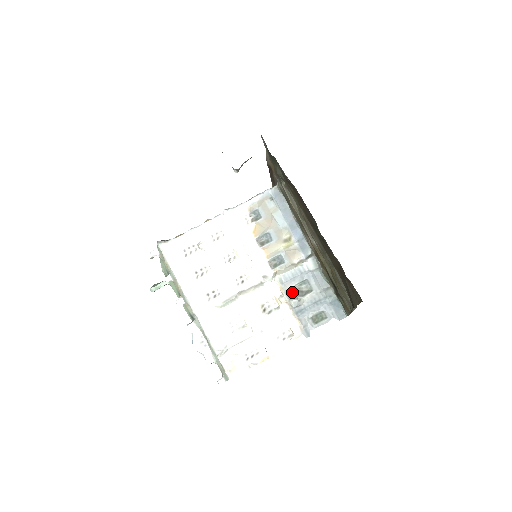
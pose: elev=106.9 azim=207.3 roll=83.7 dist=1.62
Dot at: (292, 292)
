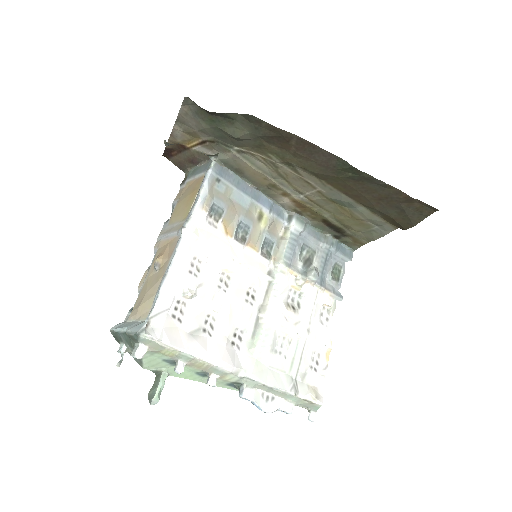
Dot at: (302, 267)
